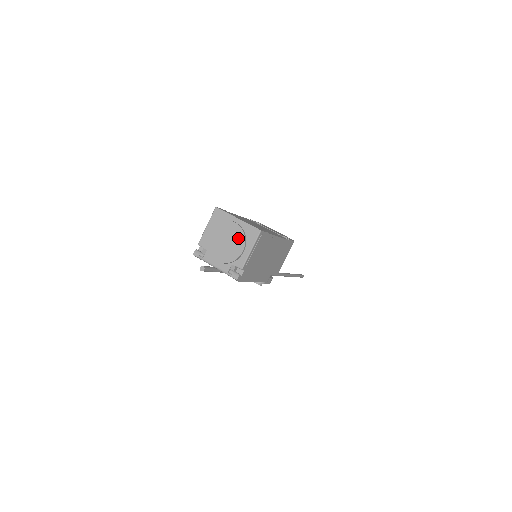
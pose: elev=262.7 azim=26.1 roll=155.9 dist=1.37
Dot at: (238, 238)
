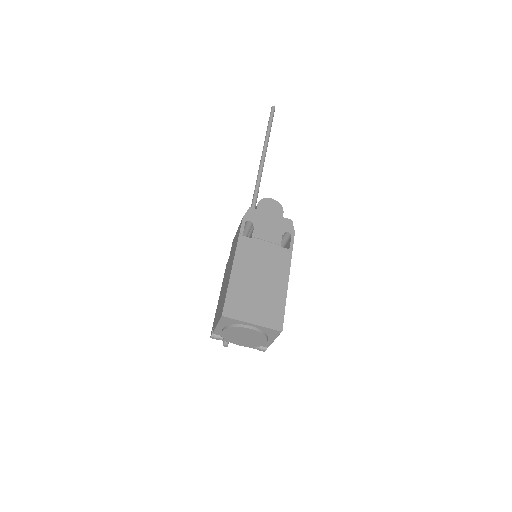
Dot at: (258, 337)
